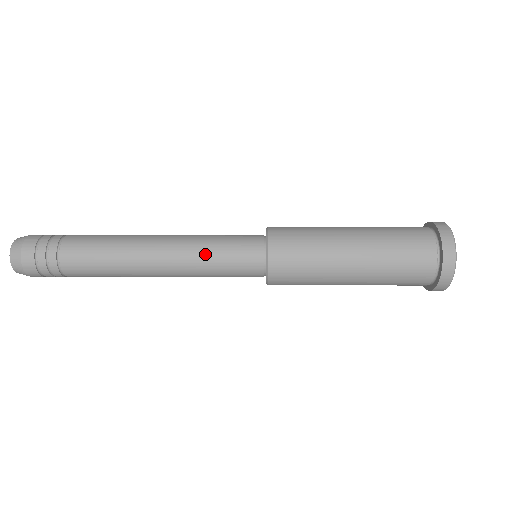
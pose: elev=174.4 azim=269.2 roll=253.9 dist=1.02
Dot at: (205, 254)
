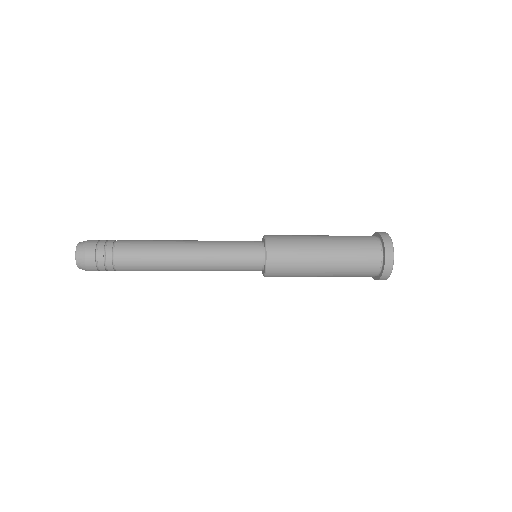
Dot at: (221, 242)
